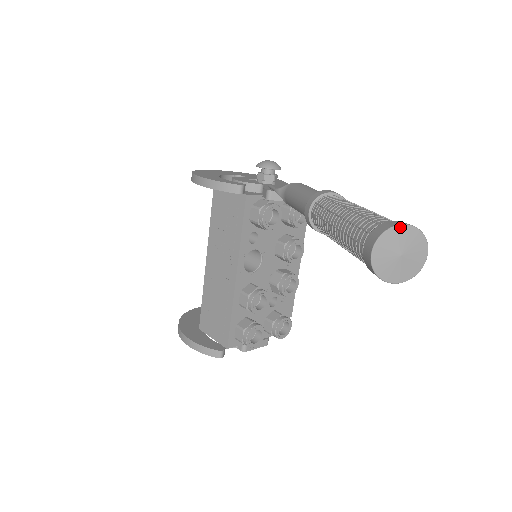
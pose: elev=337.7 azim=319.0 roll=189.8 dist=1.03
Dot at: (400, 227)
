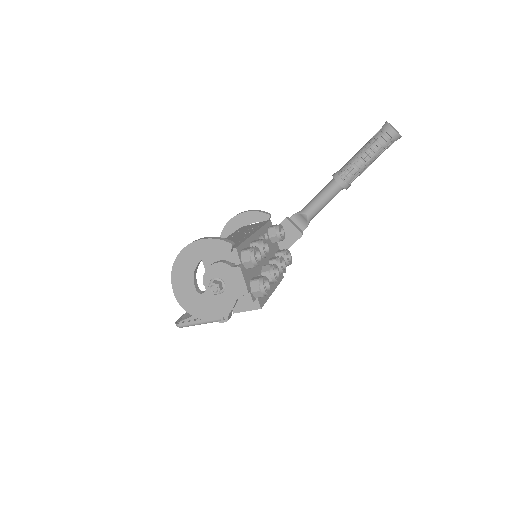
Dot at: occluded
